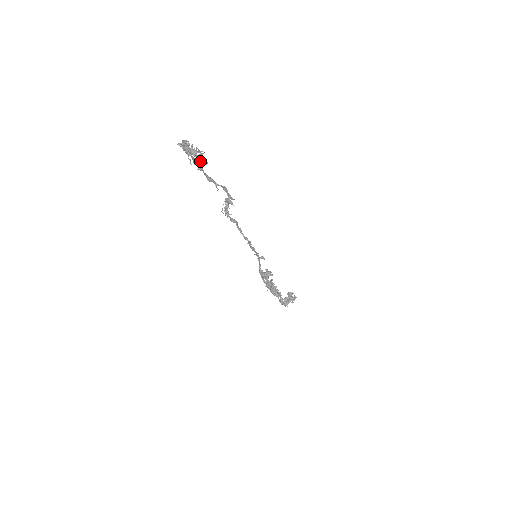
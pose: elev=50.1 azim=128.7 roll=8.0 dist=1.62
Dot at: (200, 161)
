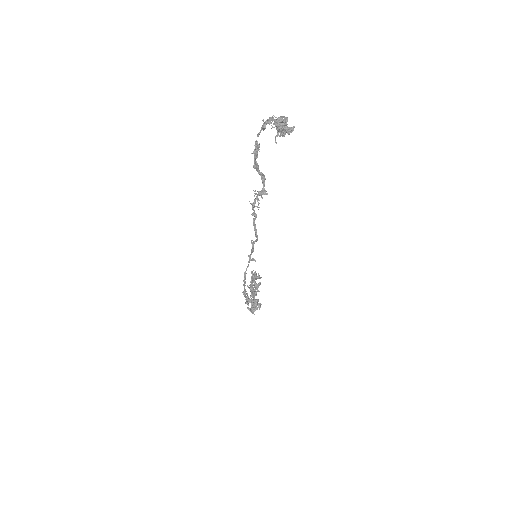
Dot at: (259, 144)
